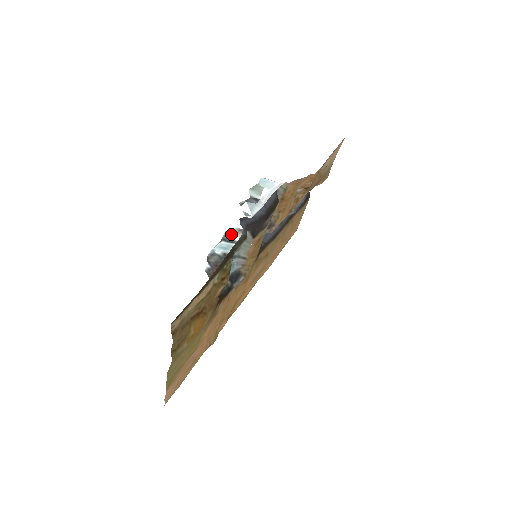
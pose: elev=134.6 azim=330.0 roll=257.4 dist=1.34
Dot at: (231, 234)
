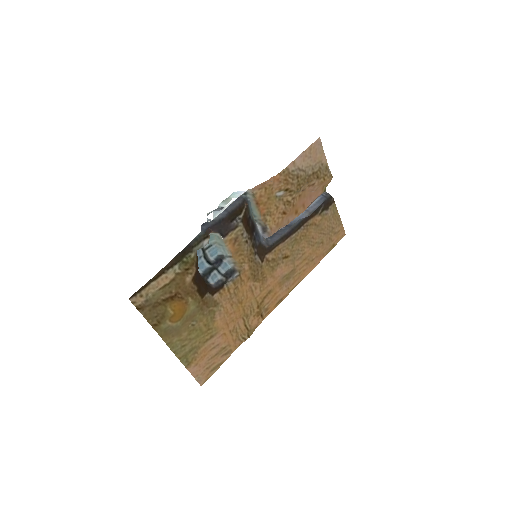
Dot at: occluded
